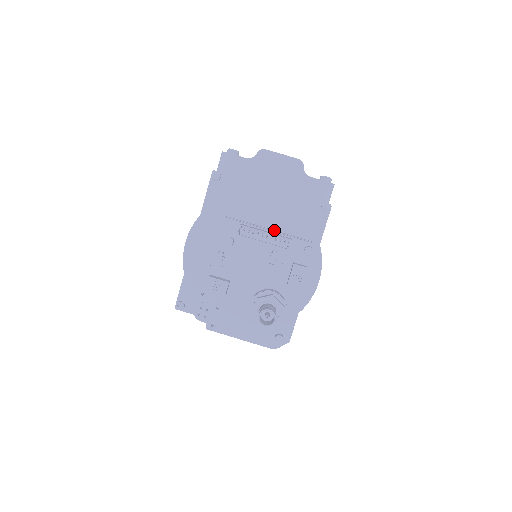
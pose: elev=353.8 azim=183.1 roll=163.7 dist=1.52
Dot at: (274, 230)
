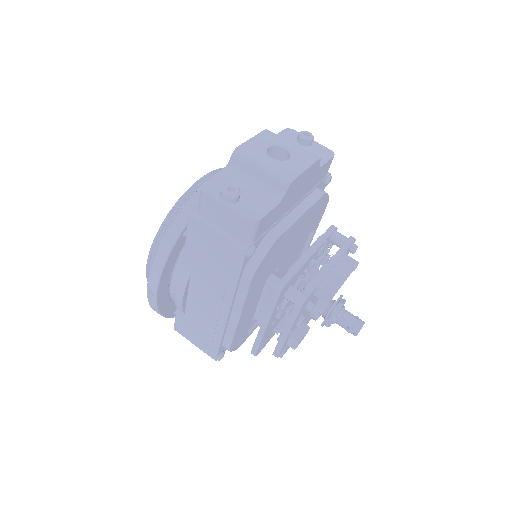
Dot at: (313, 248)
